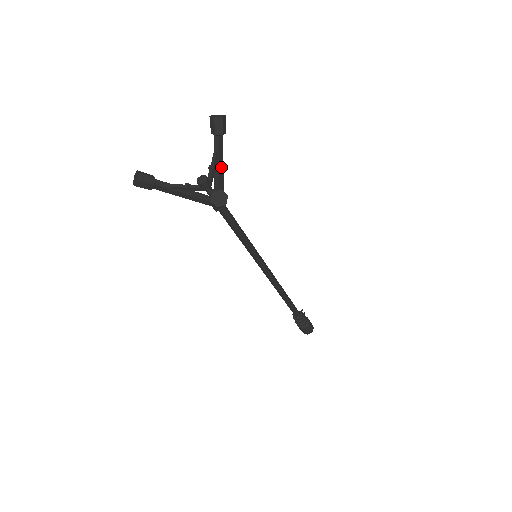
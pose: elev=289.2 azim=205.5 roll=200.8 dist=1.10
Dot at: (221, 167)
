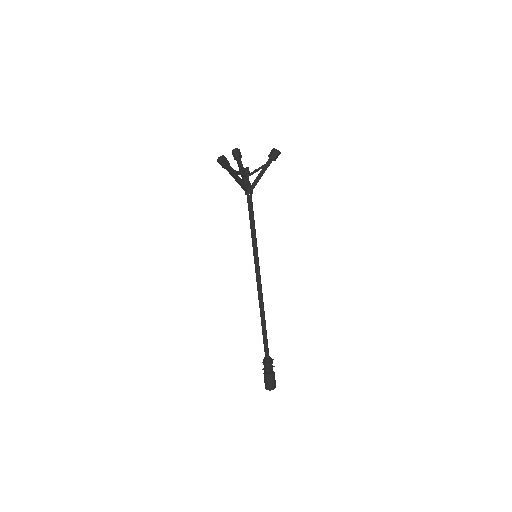
Dot at: occluded
